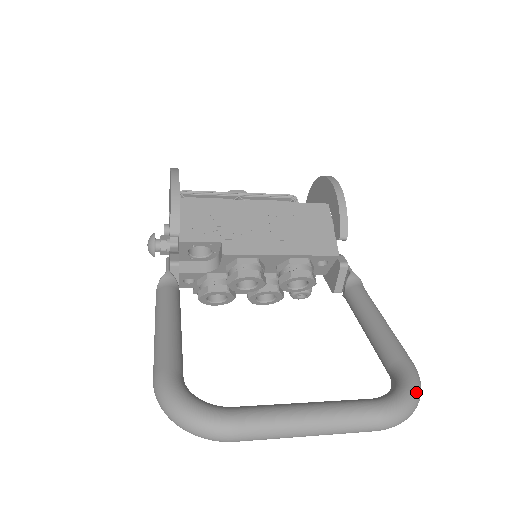
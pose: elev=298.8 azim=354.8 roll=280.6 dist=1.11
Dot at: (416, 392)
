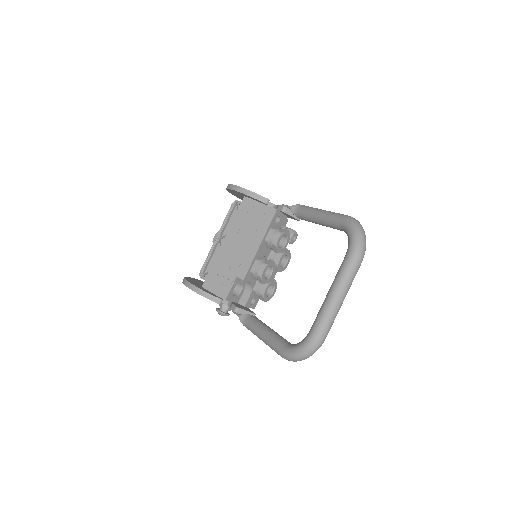
Dot at: (355, 229)
